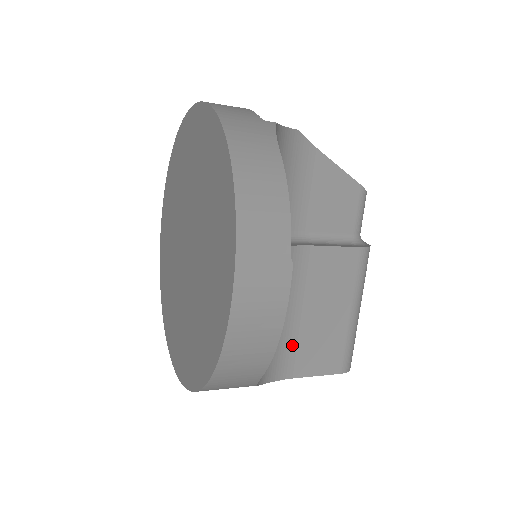
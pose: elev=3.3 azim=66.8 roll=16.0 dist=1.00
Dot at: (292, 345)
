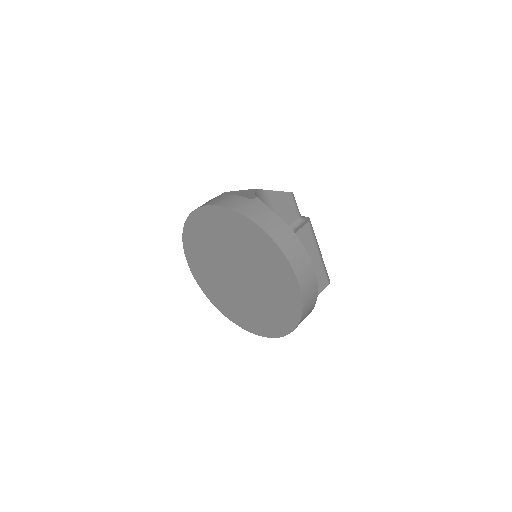
Dot at: occluded
